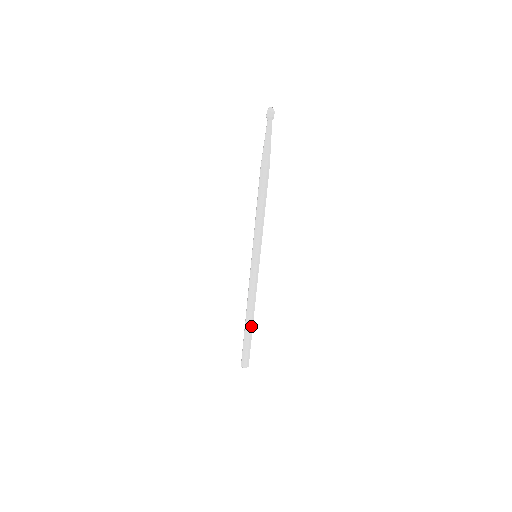
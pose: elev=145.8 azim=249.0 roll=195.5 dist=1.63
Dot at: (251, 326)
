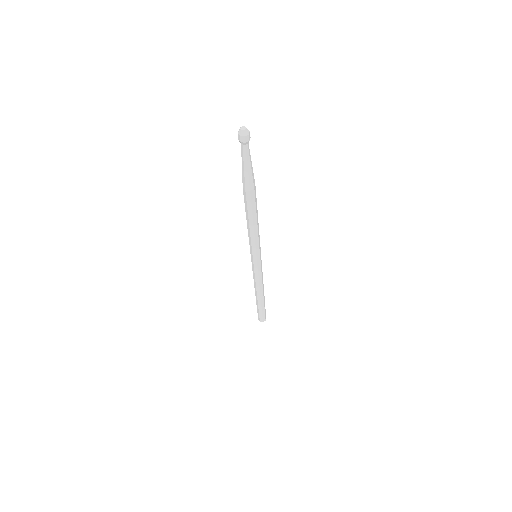
Dot at: (263, 298)
